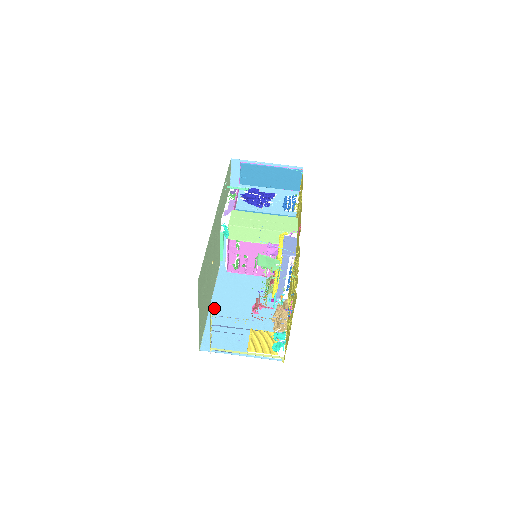
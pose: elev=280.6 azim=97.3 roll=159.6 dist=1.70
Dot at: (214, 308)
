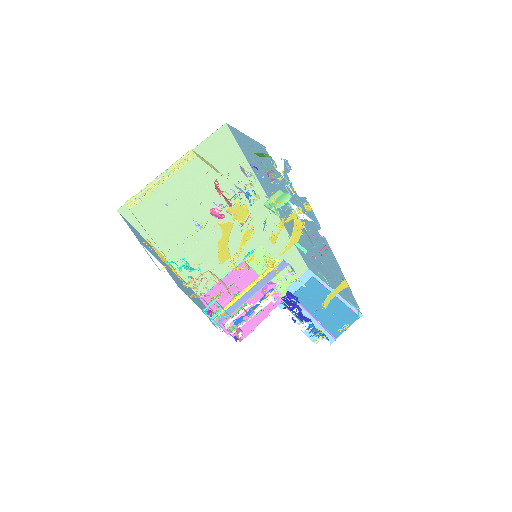
Dot at: occluded
